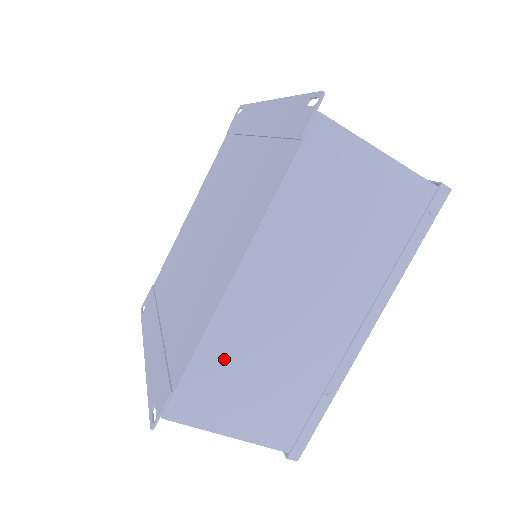
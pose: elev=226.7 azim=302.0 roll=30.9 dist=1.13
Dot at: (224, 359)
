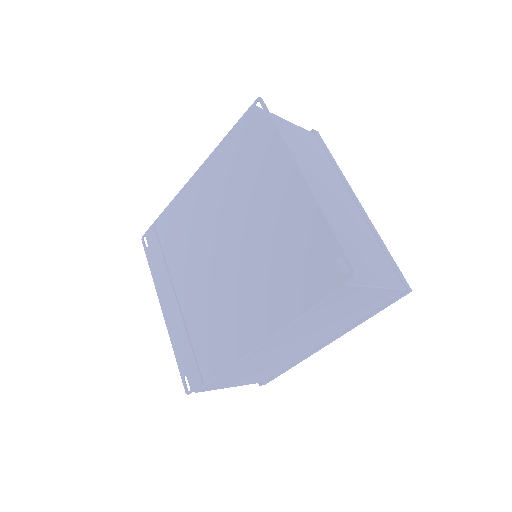
Dot at: (239, 370)
